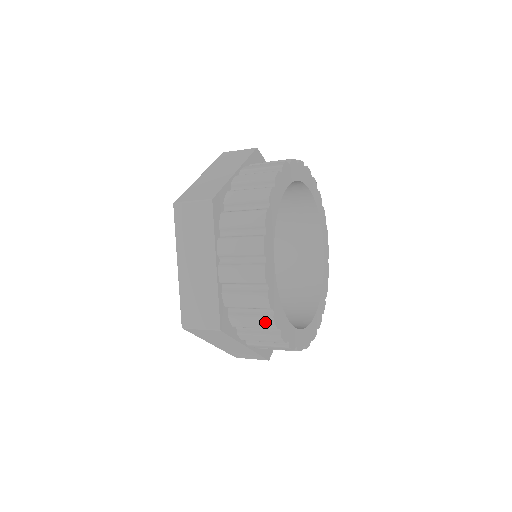
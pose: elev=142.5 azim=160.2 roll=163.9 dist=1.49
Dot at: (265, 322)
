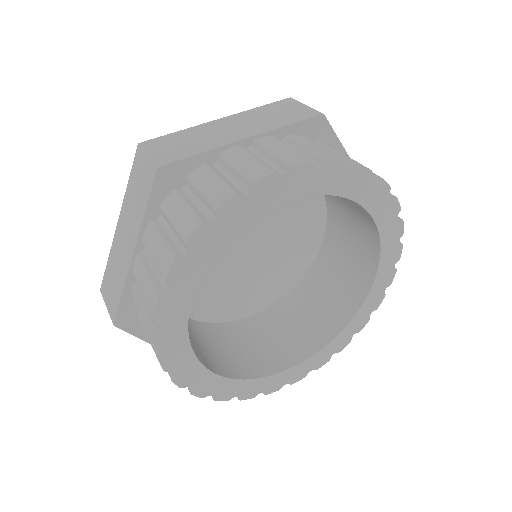
Dot at: (155, 353)
